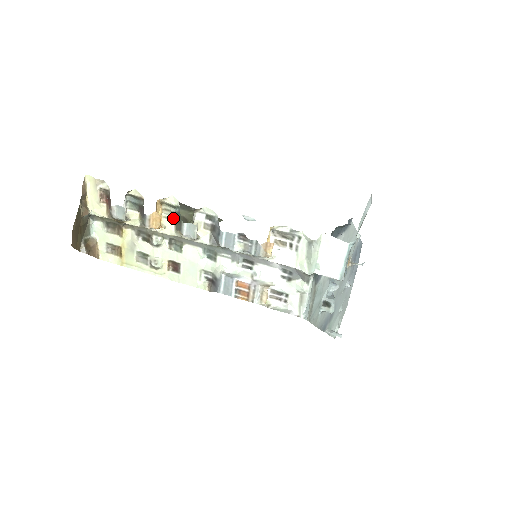
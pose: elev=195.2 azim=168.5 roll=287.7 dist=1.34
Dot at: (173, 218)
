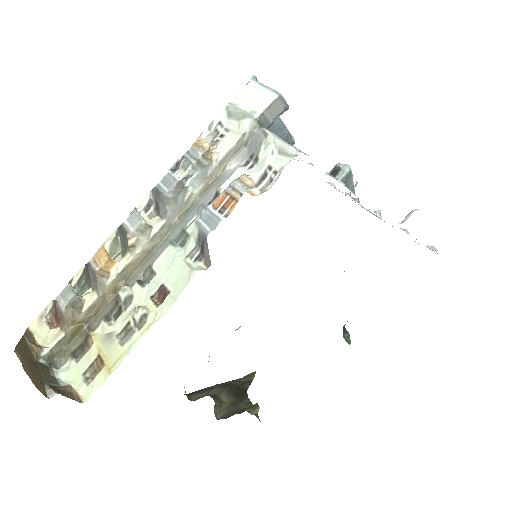
Dot at: (124, 255)
